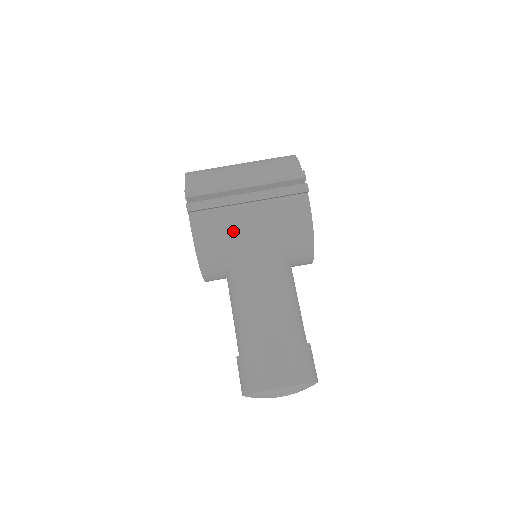
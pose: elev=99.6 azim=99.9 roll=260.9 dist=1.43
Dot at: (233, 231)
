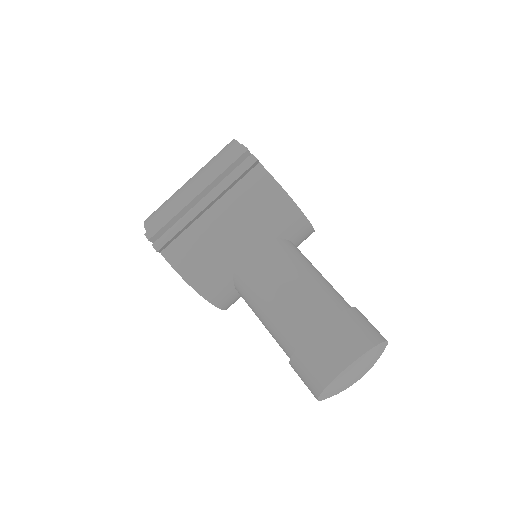
Dot at: (211, 243)
